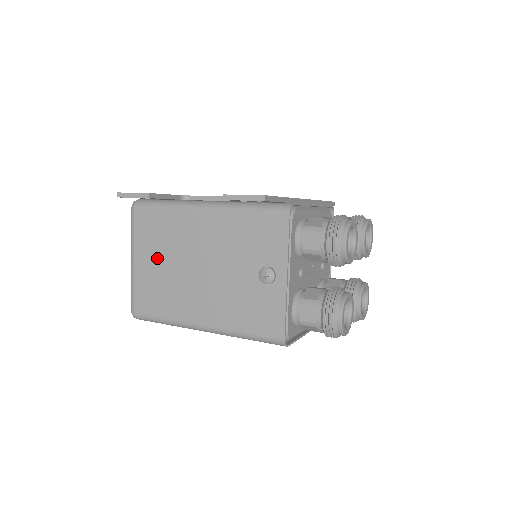
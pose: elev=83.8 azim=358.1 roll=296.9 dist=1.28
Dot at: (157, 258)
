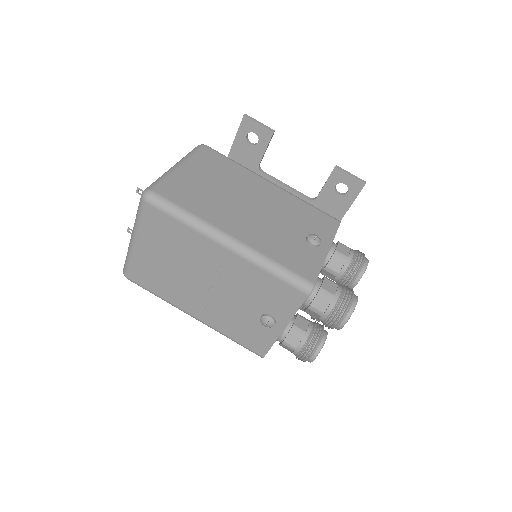
Dot at: (210, 178)
